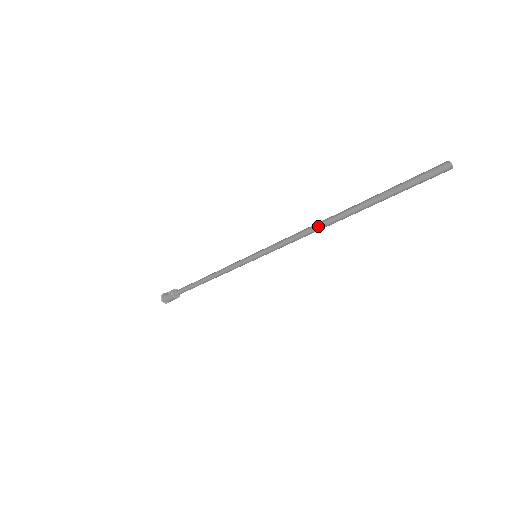
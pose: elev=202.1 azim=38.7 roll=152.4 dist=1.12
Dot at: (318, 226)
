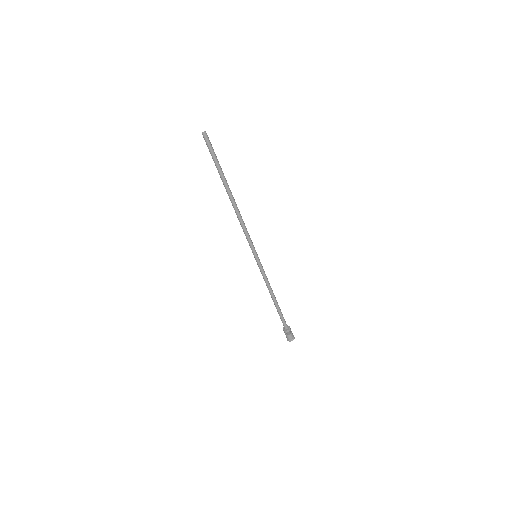
Dot at: (234, 208)
